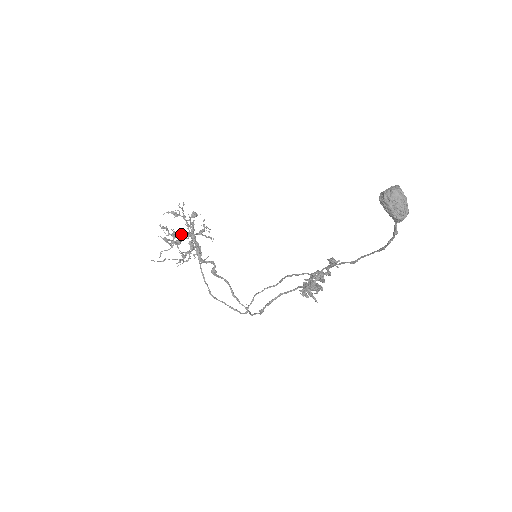
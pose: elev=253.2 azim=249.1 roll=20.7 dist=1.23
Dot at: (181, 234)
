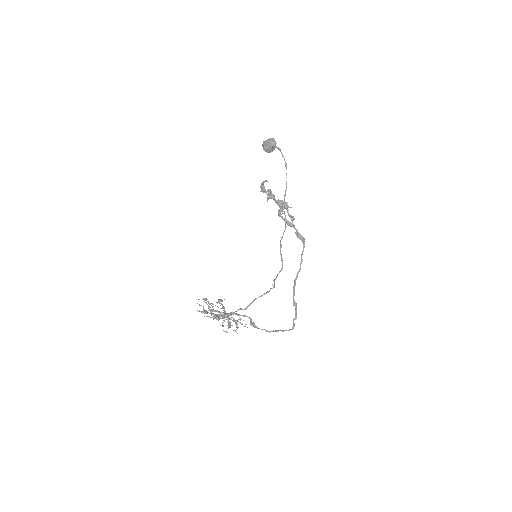
Dot at: (216, 310)
